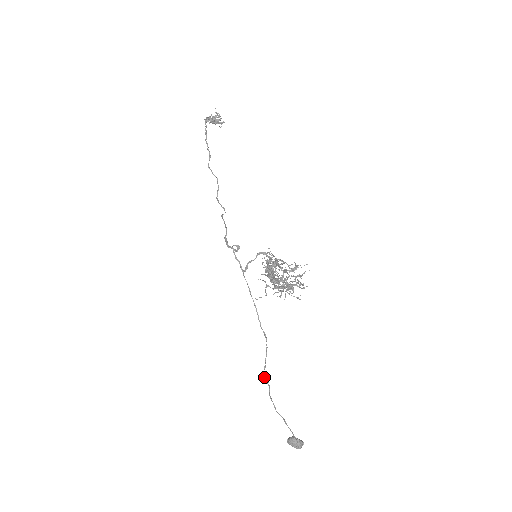
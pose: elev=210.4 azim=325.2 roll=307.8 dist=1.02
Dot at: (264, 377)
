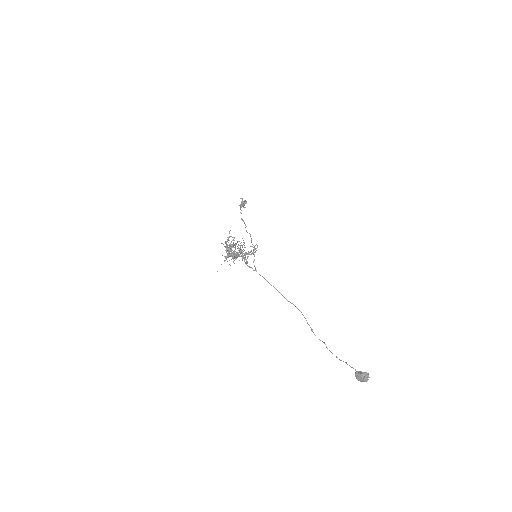
Dot at: occluded
